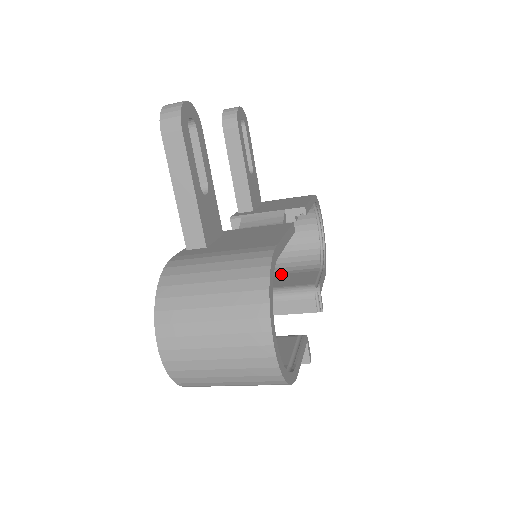
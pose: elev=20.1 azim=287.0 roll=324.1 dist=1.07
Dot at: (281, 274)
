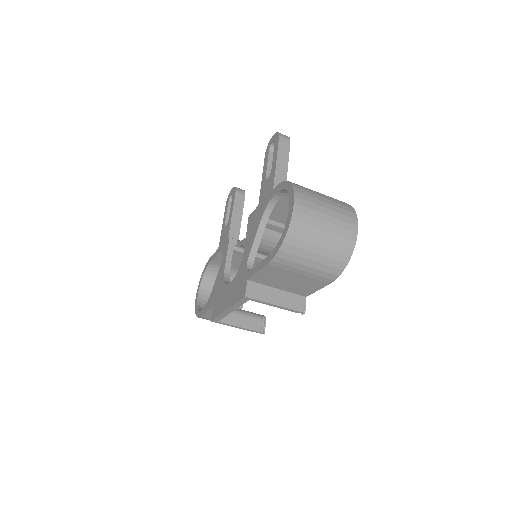
Dot at: occluded
